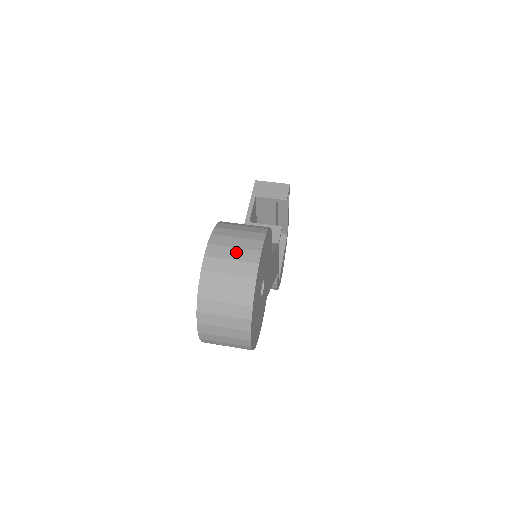
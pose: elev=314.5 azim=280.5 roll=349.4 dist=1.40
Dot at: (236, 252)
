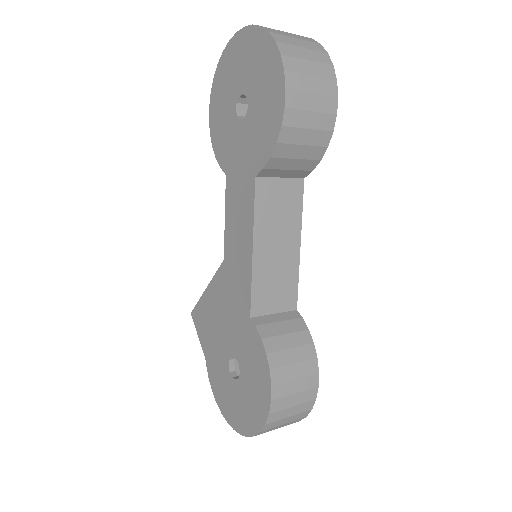
Dot at: occluded
